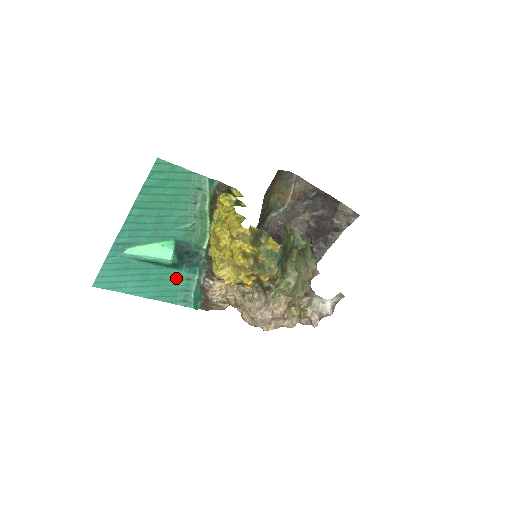
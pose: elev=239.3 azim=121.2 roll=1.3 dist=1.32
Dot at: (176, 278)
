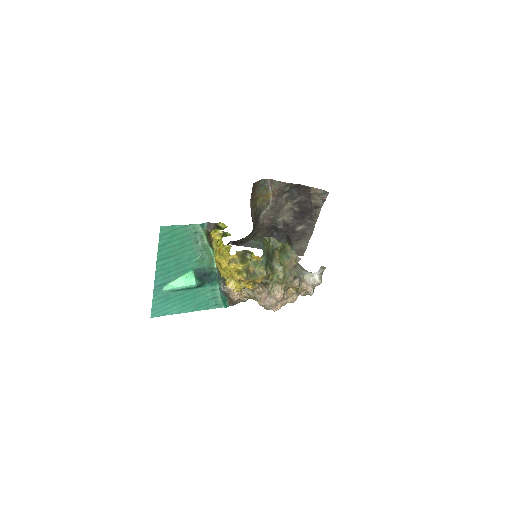
Dot at: (204, 293)
